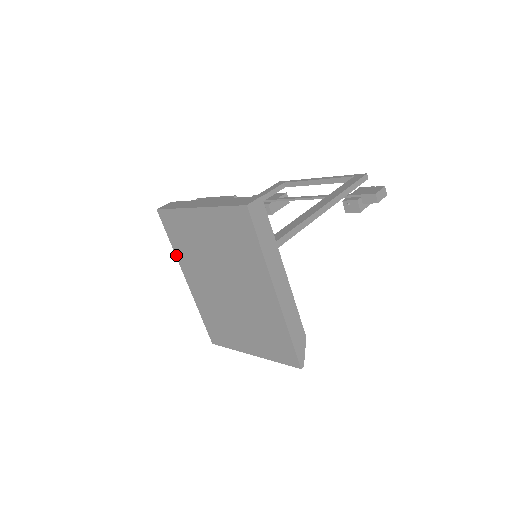
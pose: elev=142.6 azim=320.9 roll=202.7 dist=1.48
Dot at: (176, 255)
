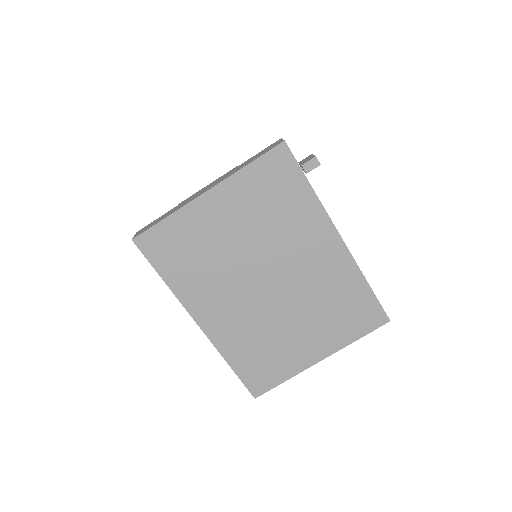
Dot at: (175, 294)
